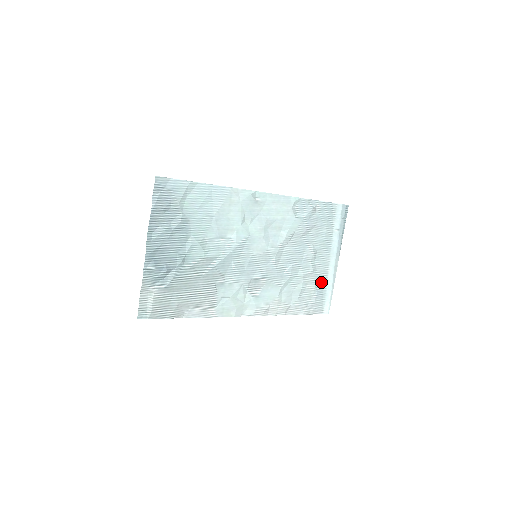
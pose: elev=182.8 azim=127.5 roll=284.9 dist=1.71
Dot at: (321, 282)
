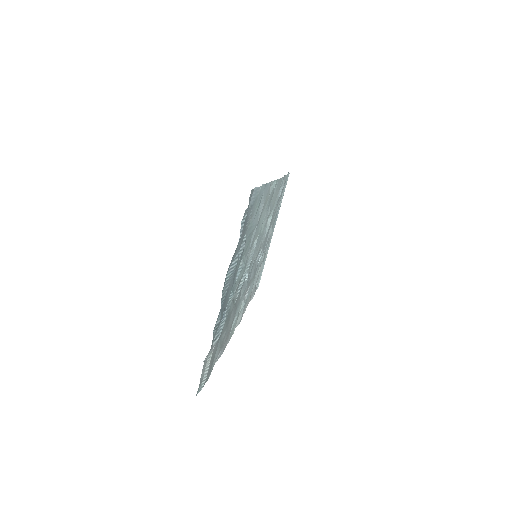
Dot at: occluded
